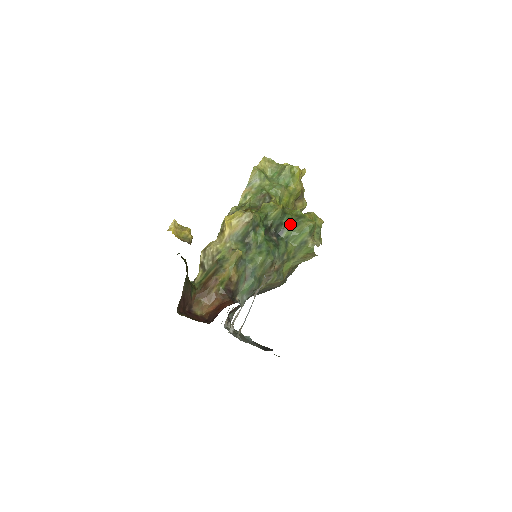
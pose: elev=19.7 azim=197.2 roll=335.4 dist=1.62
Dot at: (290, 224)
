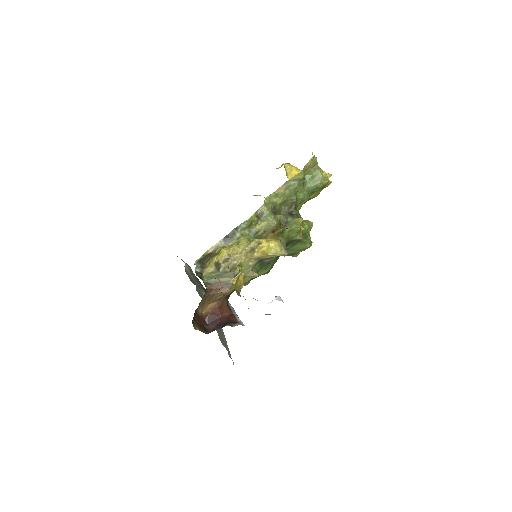
Dot at: (296, 242)
